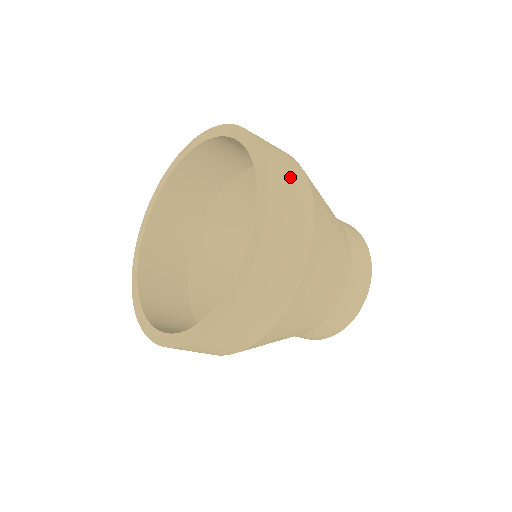
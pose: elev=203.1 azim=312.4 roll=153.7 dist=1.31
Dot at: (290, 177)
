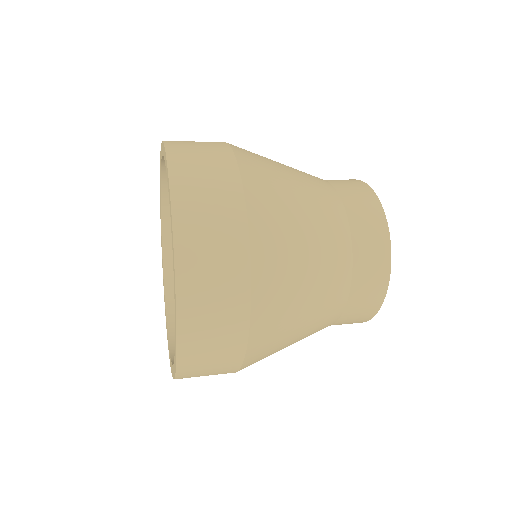
Dot at: (215, 267)
